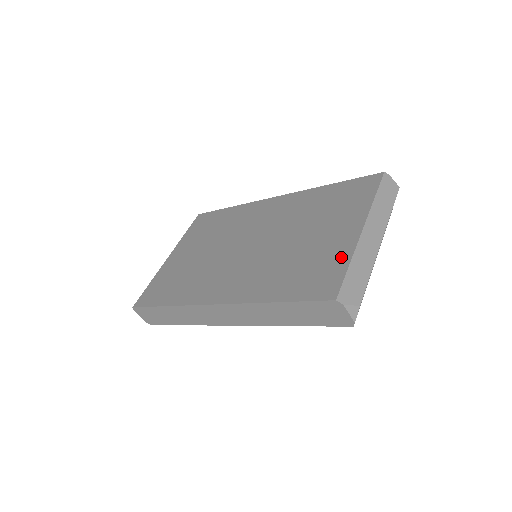
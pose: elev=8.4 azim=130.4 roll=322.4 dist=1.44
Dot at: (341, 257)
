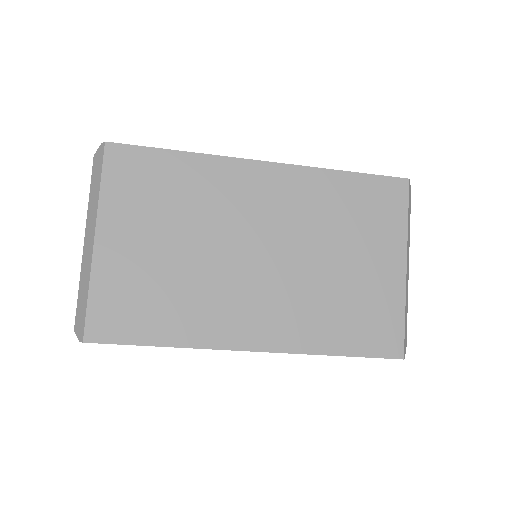
Dot at: (395, 305)
